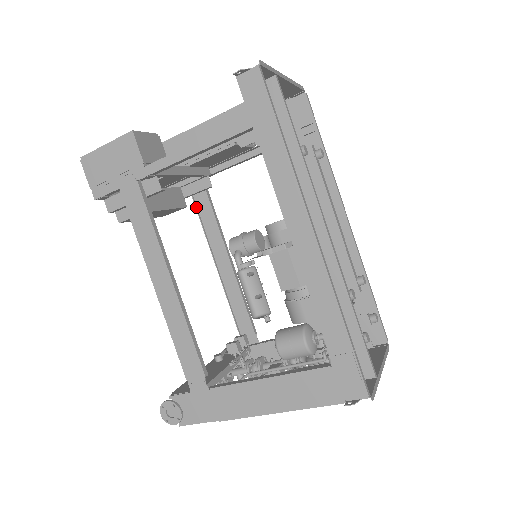
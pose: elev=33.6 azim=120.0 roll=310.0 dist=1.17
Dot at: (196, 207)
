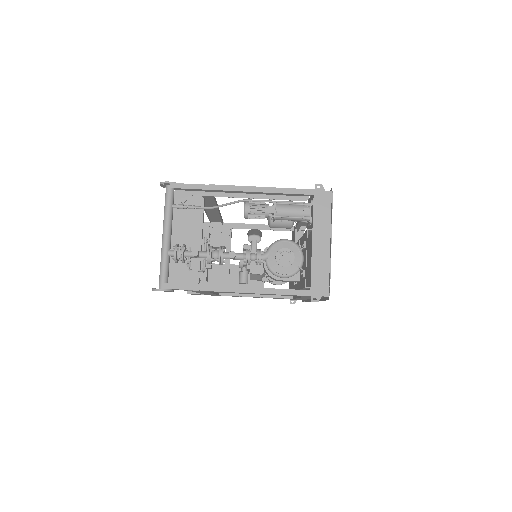
Dot at: occluded
